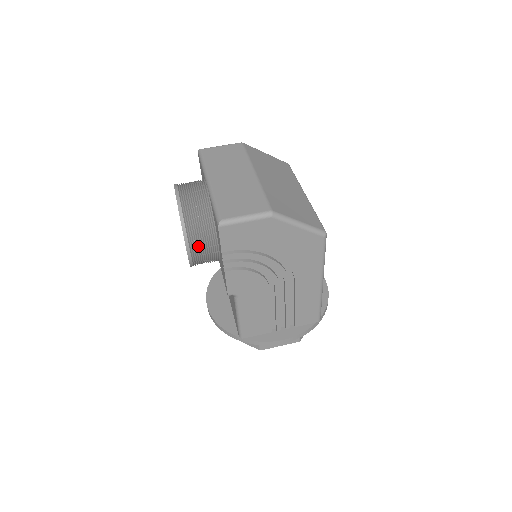
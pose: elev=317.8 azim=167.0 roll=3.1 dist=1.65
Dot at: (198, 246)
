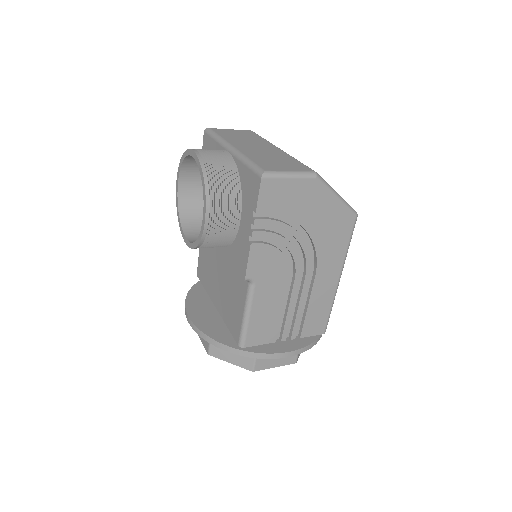
Dot at: (218, 213)
